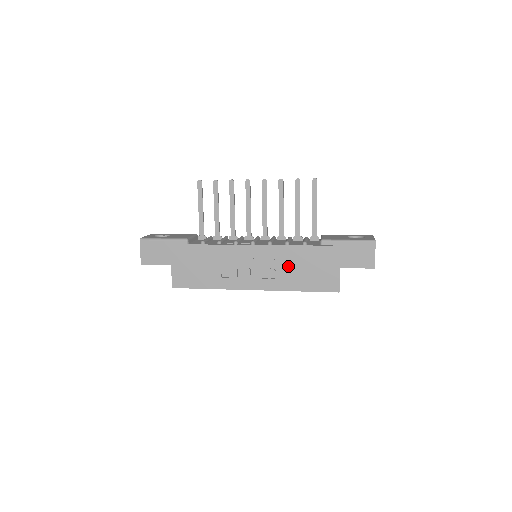
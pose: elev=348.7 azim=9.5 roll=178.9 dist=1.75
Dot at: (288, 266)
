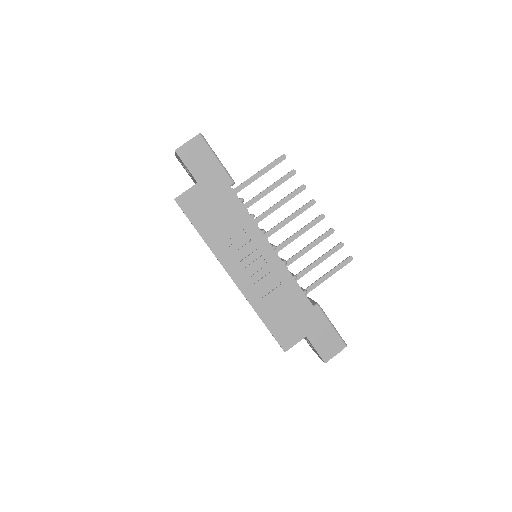
Dot at: (277, 293)
